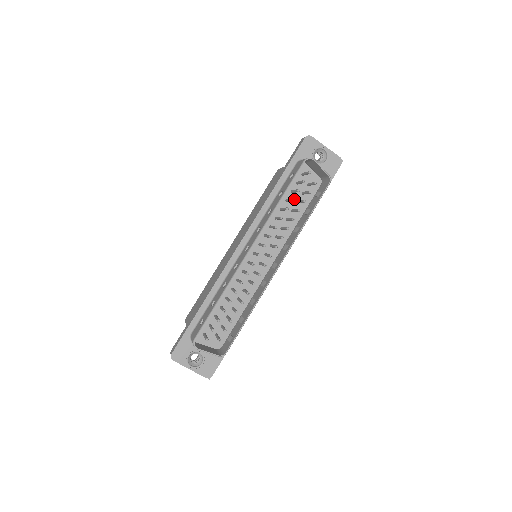
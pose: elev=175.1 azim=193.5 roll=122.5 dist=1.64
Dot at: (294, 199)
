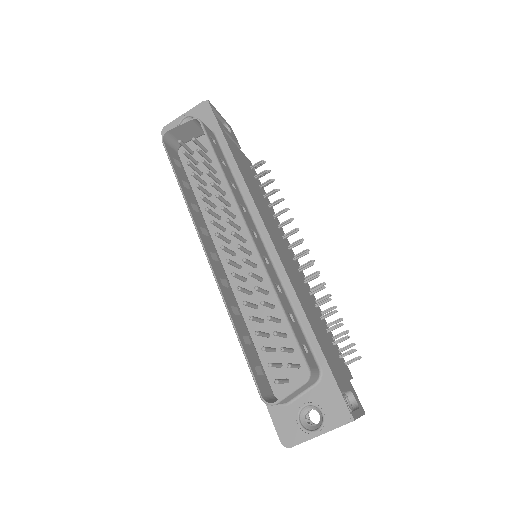
Dot at: occluded
